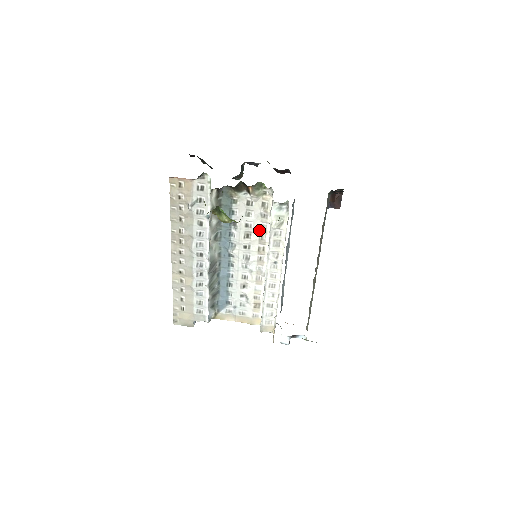
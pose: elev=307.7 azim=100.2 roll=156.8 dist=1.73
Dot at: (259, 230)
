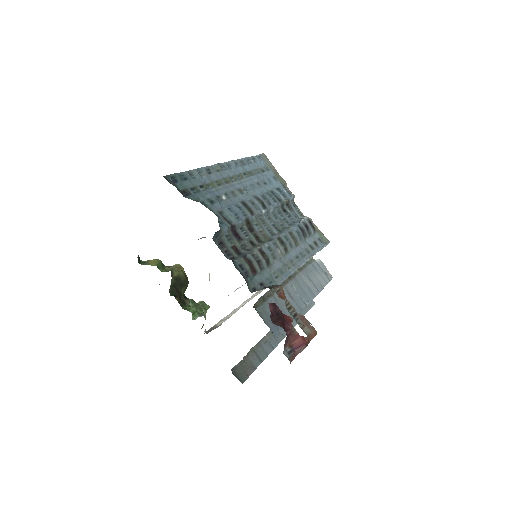
Dot at: occluded
